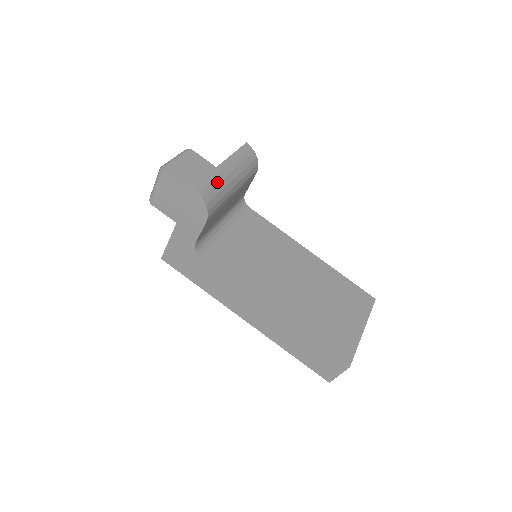
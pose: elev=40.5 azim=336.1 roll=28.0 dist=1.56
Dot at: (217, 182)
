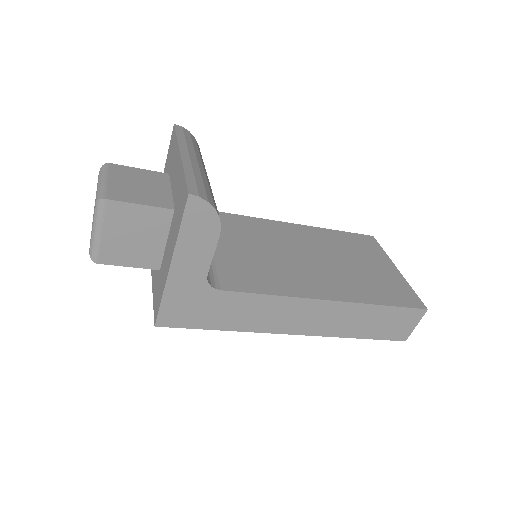
Dot at: (199, 178)
